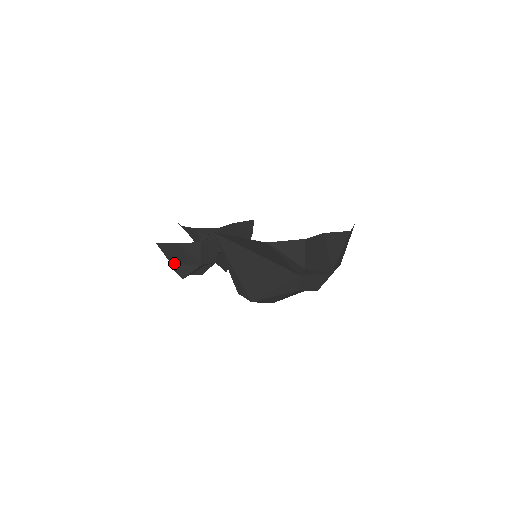
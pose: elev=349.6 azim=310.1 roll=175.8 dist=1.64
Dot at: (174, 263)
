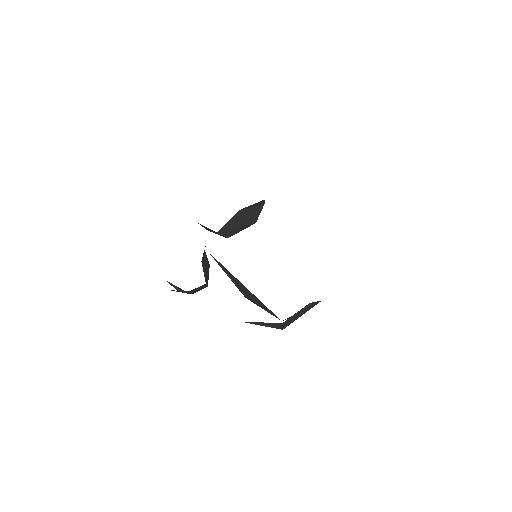
Dot at: (169, 282)
